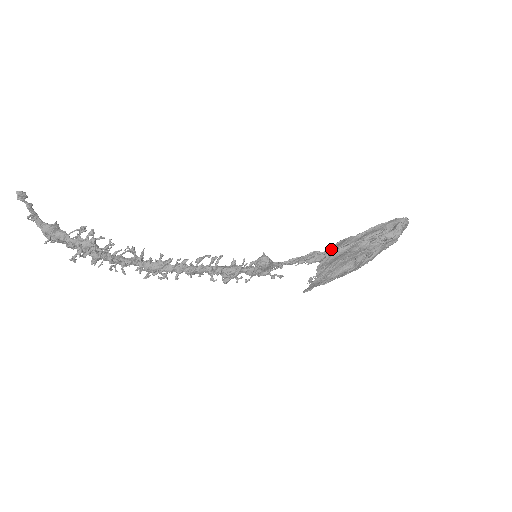
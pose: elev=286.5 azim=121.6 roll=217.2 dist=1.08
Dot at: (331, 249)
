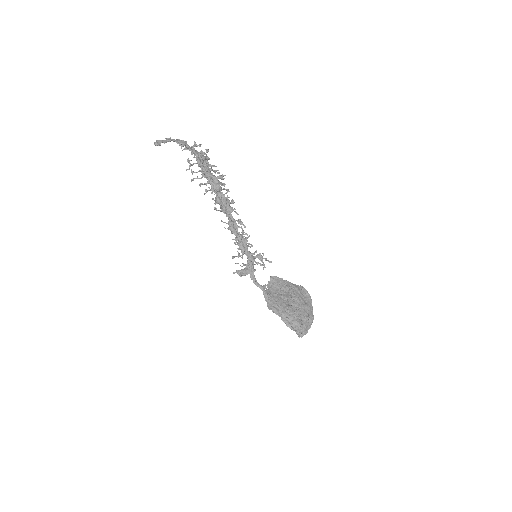
Dot at: (267, 302)
